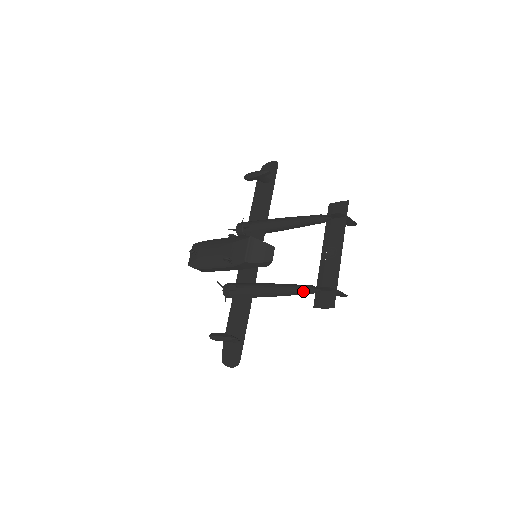
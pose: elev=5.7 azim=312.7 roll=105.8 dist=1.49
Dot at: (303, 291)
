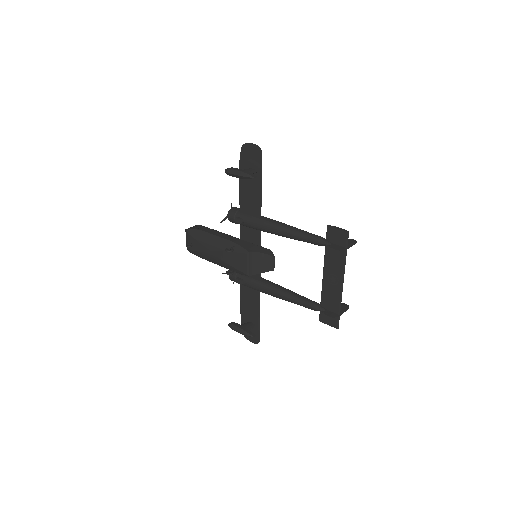
Dot at: (308, 308)
